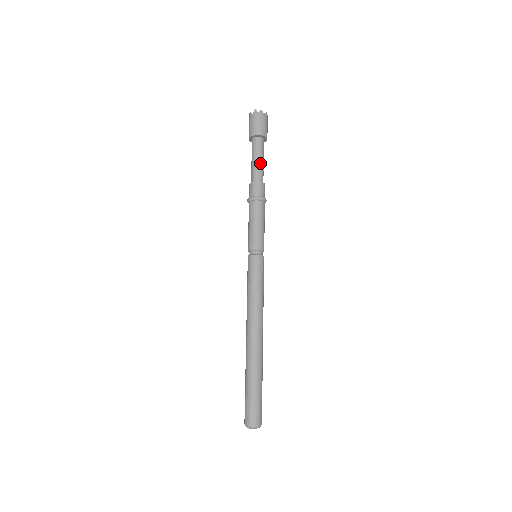
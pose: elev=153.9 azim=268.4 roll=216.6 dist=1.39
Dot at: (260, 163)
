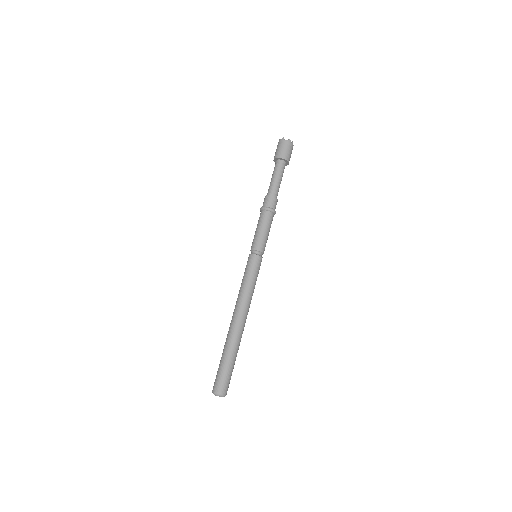
Dot at: (280, 183)
